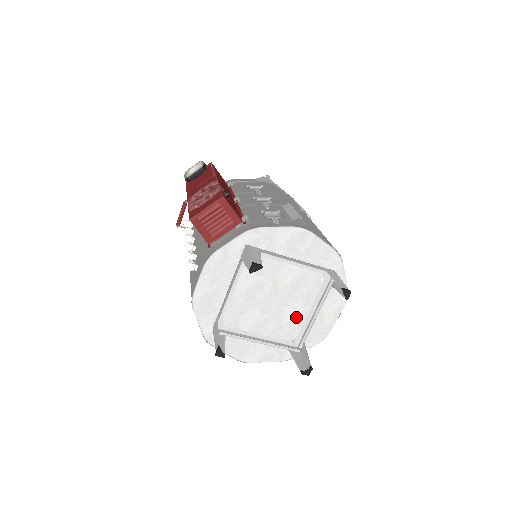
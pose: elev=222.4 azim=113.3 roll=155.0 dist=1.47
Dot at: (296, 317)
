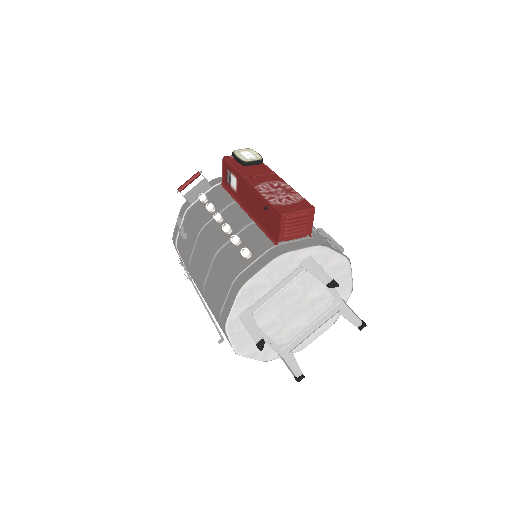
Dot at: (296, 327)
